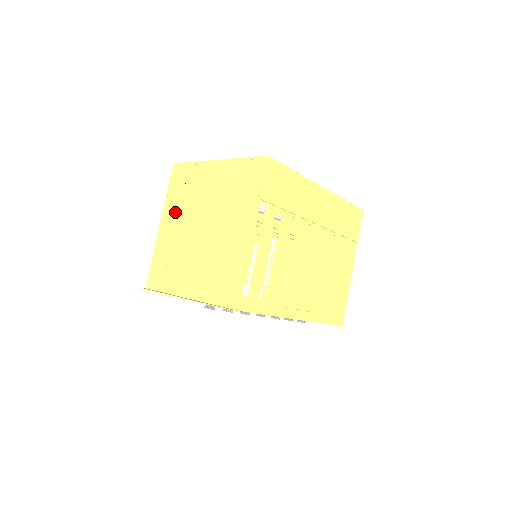
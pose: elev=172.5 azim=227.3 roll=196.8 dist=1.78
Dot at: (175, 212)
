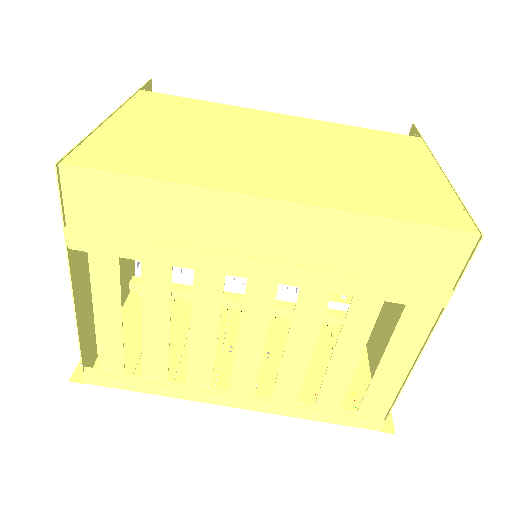
Dot at: occluded
